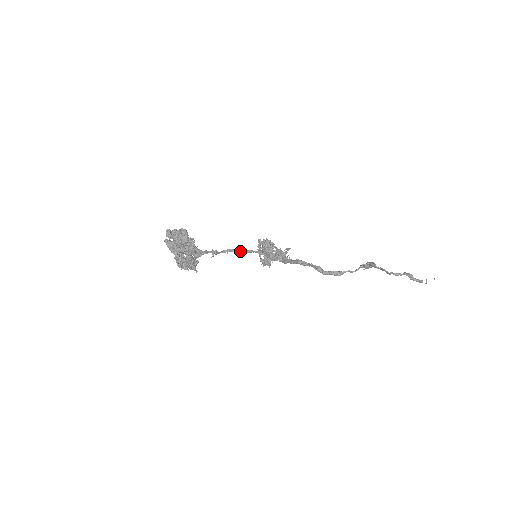
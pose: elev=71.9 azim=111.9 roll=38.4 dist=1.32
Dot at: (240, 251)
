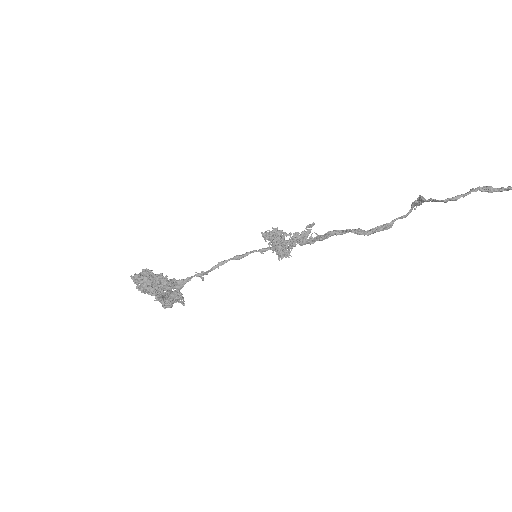
Dot at: (233, 259)
